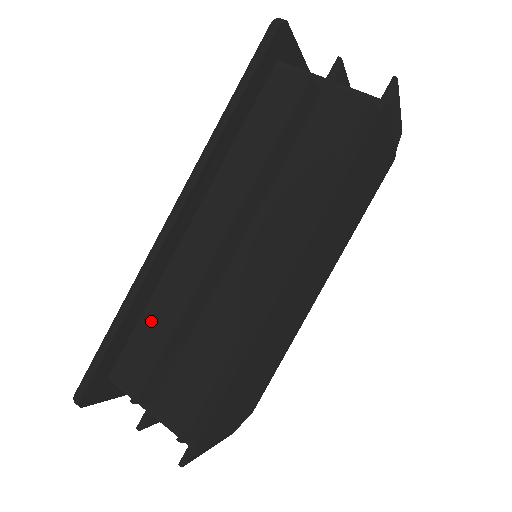
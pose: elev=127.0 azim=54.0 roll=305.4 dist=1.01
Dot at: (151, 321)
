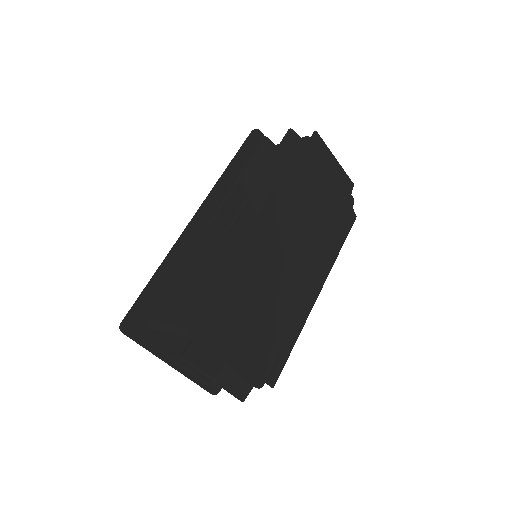
Dot at: occluded
